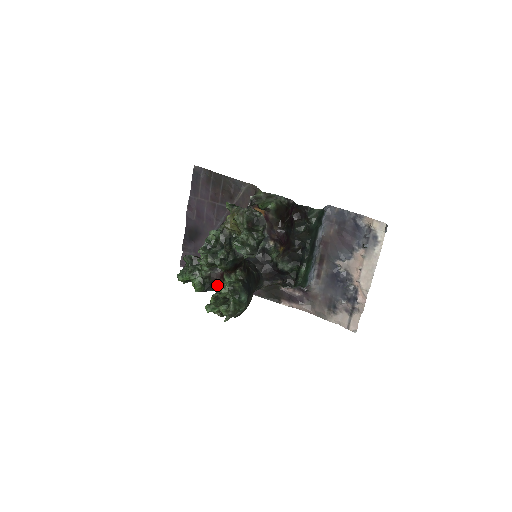
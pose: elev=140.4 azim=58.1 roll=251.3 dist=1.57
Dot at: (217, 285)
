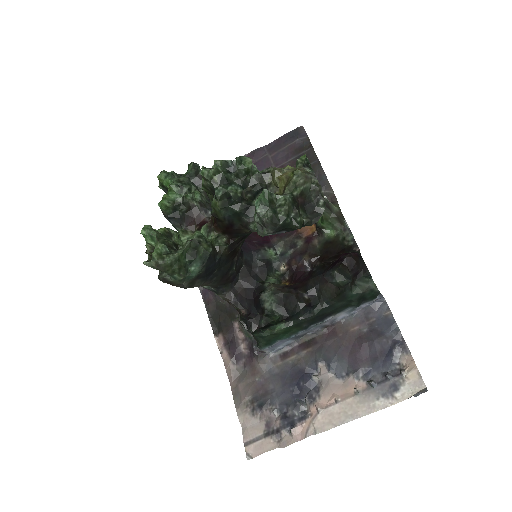
Dot at: (186, 227)
